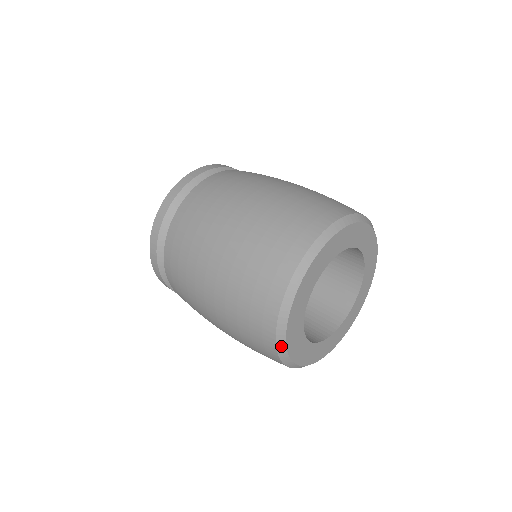
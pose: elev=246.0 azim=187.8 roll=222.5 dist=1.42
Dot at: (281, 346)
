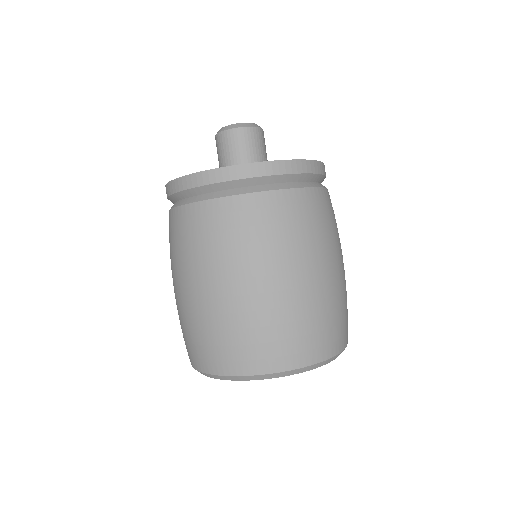
Dot at: (211, 376)
